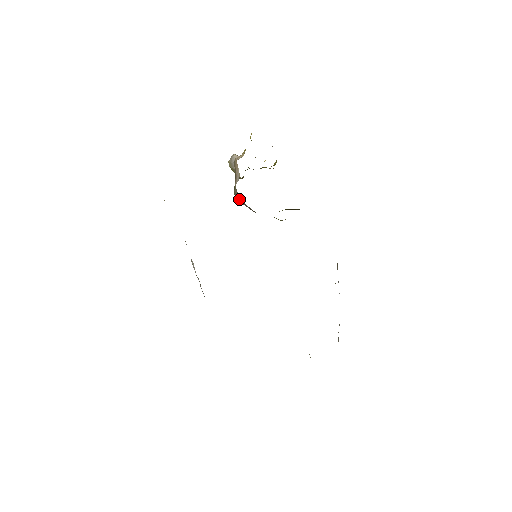
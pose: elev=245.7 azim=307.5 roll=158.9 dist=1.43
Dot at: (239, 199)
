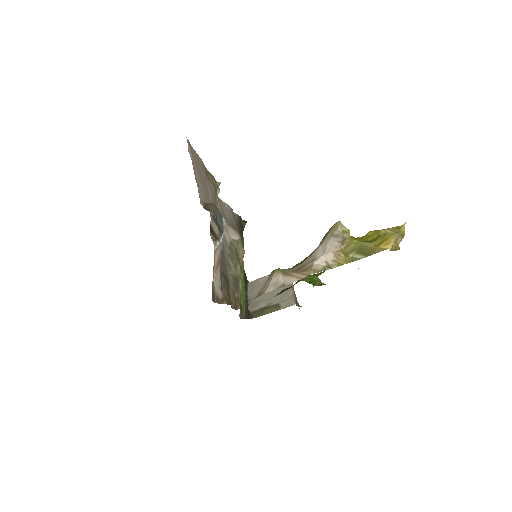
Dot at: (261, 289)
